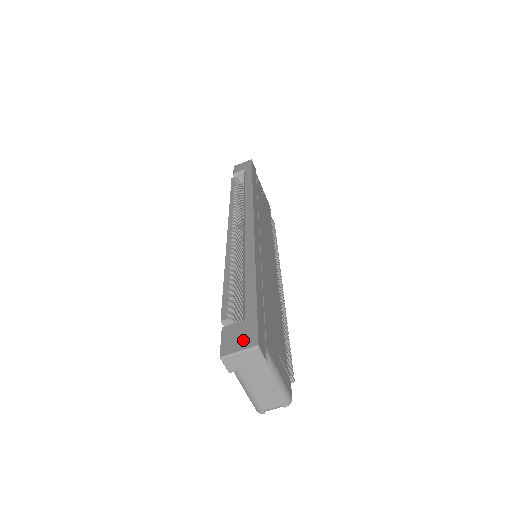
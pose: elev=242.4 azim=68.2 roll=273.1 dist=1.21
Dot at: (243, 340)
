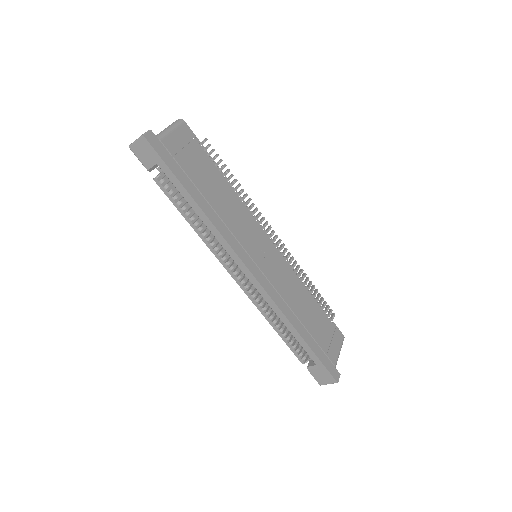
Dot at: (327, 379)
